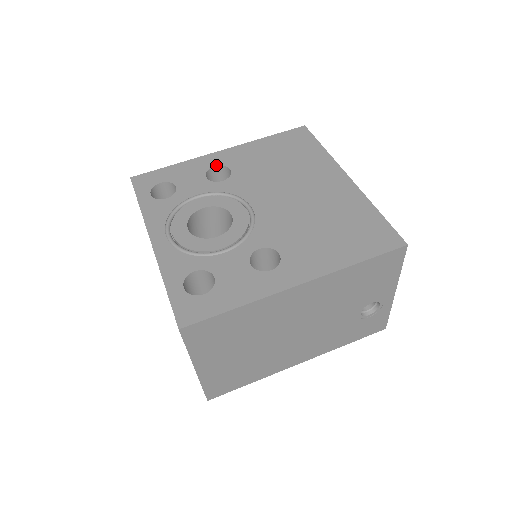
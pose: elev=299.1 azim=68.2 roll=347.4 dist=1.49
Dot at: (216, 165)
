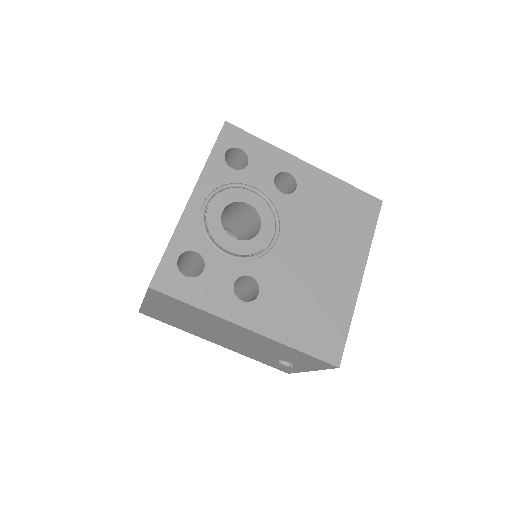
Dot at: (291, 173)
